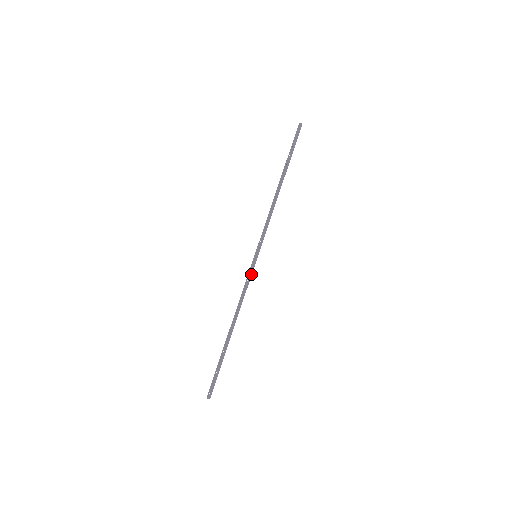
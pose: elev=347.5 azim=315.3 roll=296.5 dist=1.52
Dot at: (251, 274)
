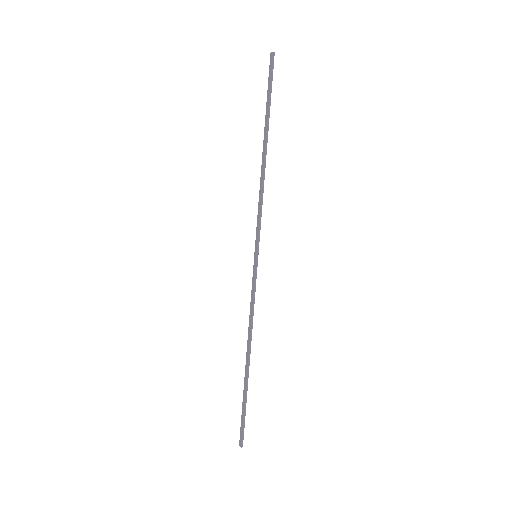
Dot at: (255, 281)
